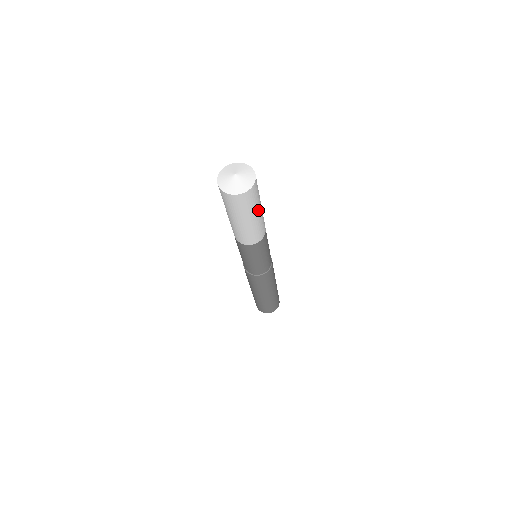
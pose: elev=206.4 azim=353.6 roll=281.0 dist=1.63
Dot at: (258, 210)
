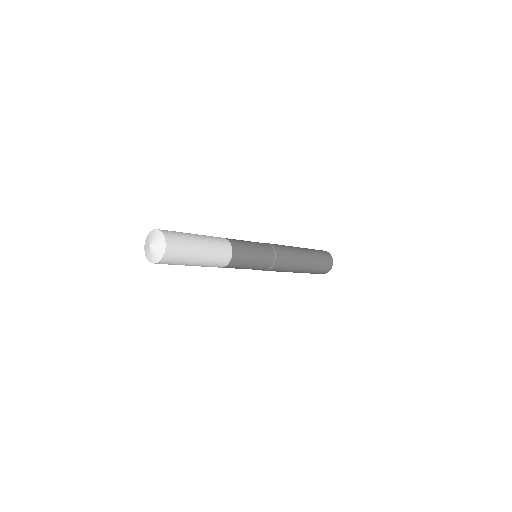
Dot at: (196, 254)
